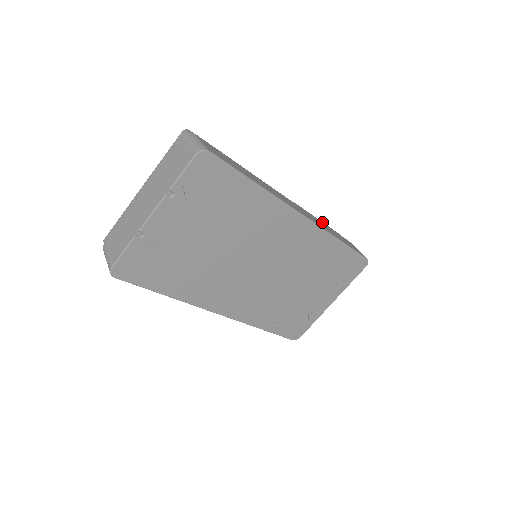
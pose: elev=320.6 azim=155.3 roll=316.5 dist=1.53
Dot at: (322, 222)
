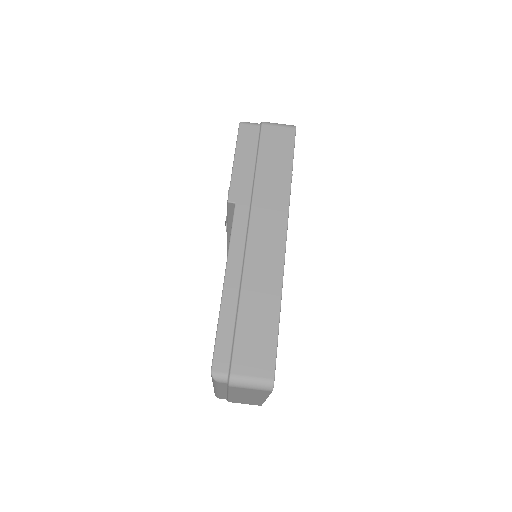
Dot at: (238, 156)
